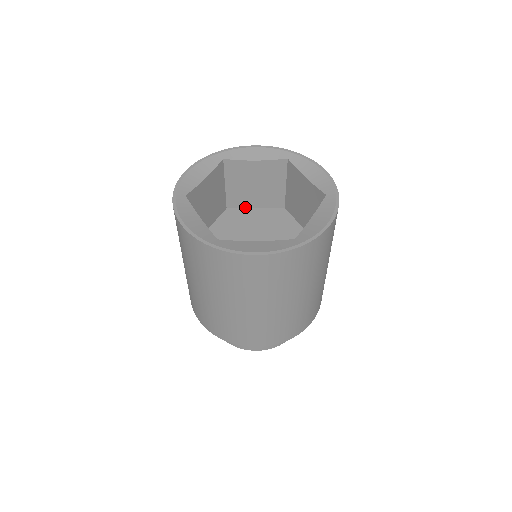
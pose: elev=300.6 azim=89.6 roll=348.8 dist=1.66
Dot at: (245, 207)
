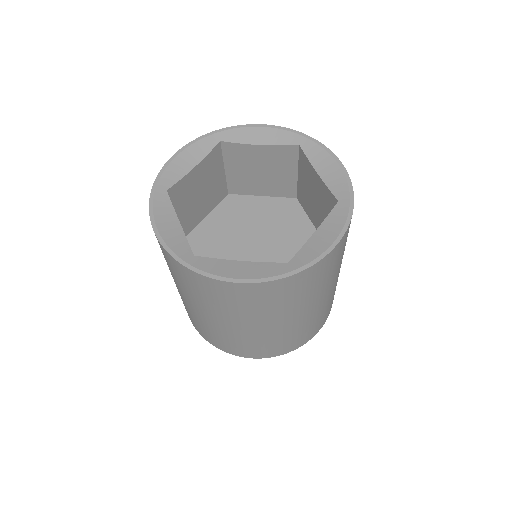
Dot at: (250, 194)
